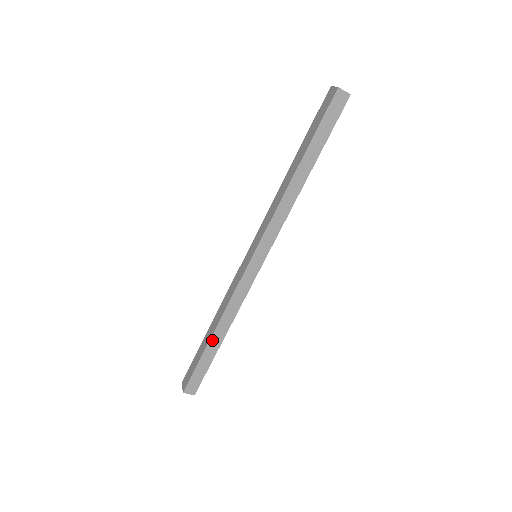
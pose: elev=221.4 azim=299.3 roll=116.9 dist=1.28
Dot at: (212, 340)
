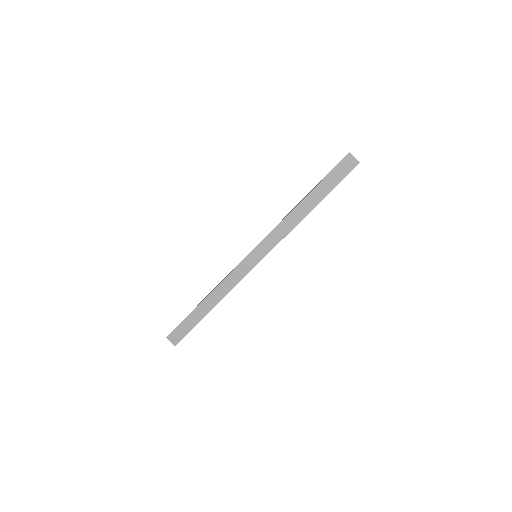
Dot at: occluded
